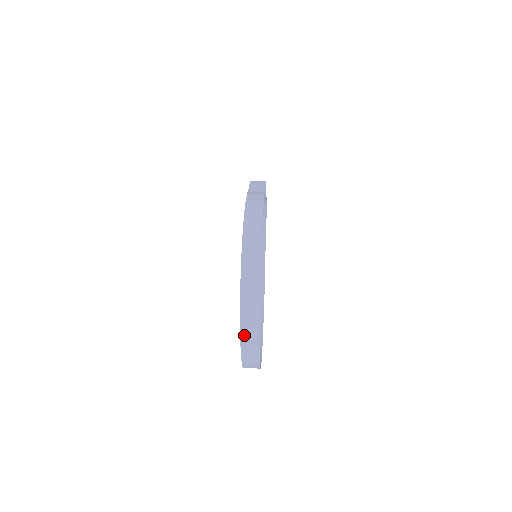
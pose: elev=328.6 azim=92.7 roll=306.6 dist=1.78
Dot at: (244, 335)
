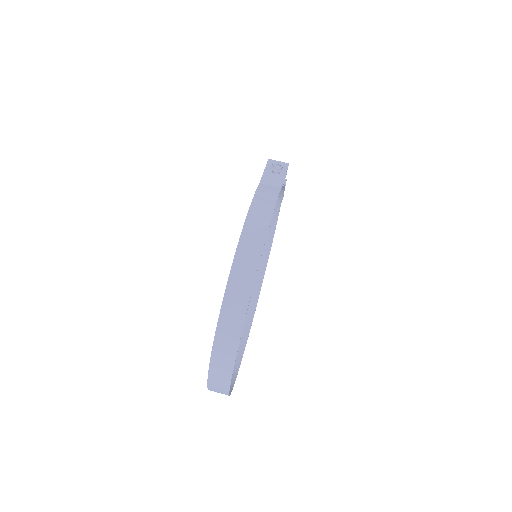
Dot at: (212, 377)
